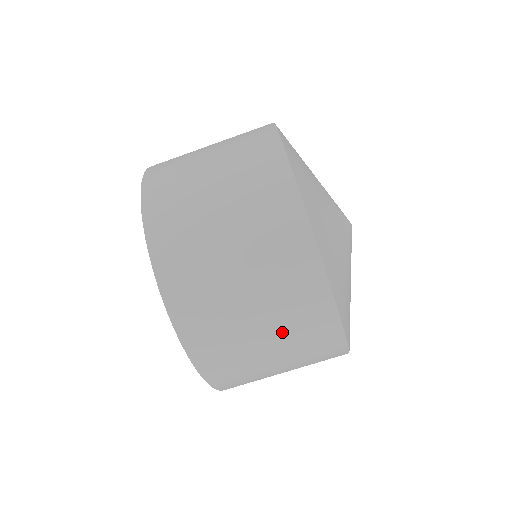
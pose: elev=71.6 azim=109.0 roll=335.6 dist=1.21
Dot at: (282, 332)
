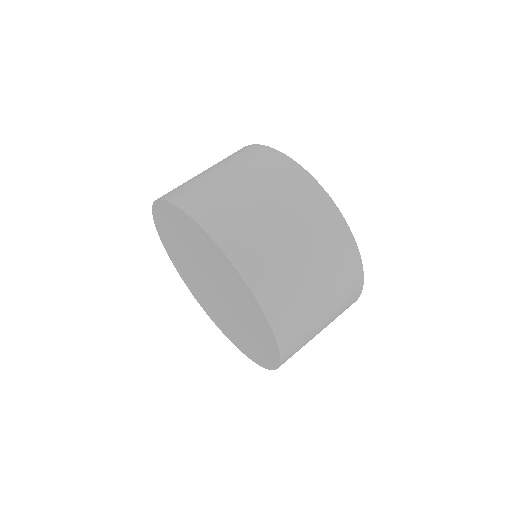
Dot at: (334, 303)
